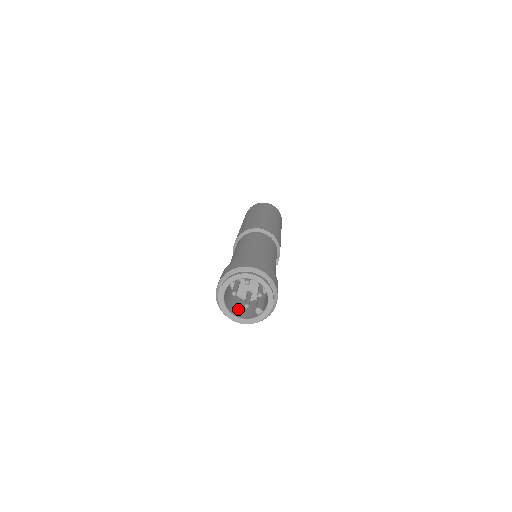
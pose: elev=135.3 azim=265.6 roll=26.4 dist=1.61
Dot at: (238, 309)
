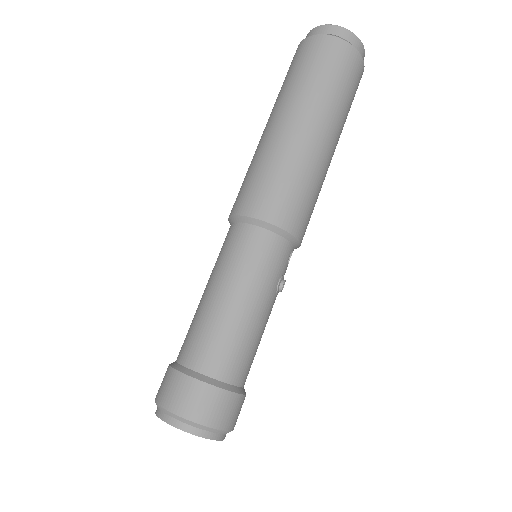
Dot at: occluded
